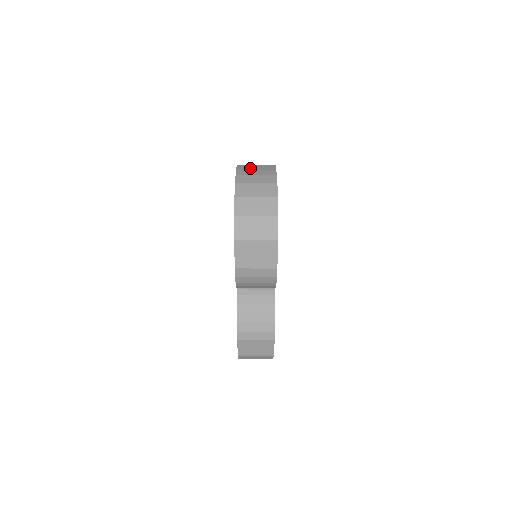
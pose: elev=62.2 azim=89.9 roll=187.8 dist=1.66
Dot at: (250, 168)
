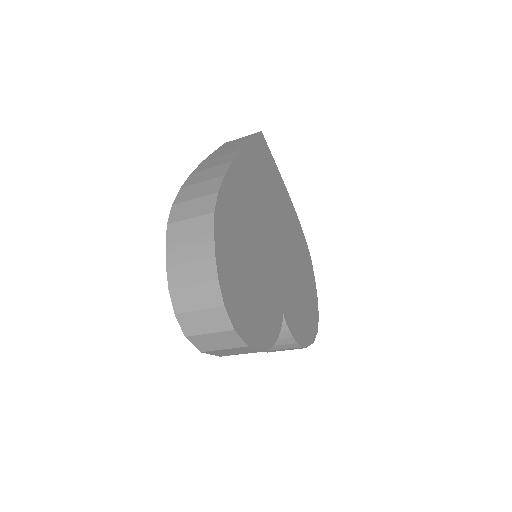
Dot at: (182, 238)
